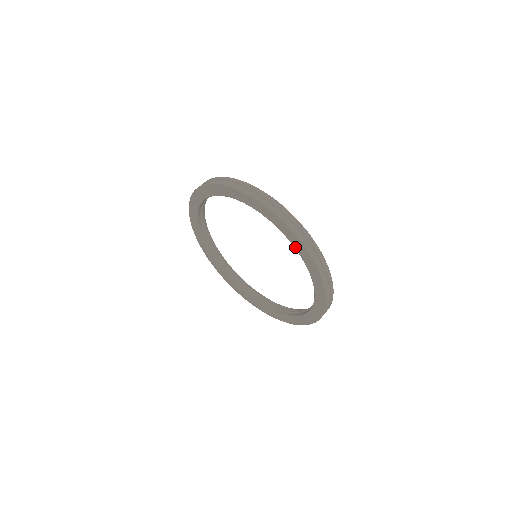
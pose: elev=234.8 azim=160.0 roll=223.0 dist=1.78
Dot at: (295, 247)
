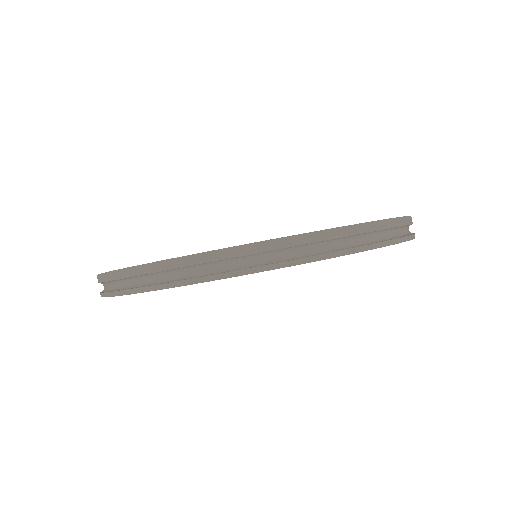
Dot at: occluded
